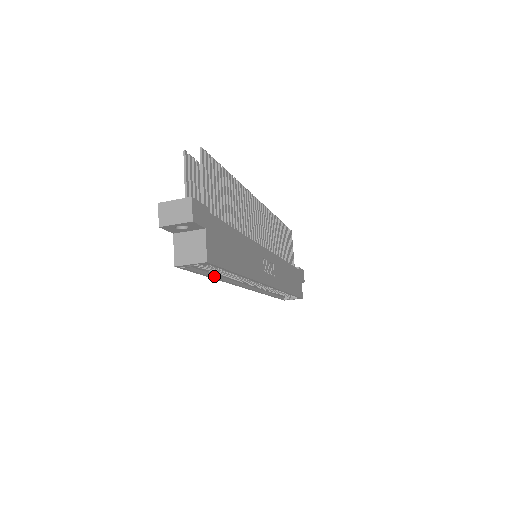
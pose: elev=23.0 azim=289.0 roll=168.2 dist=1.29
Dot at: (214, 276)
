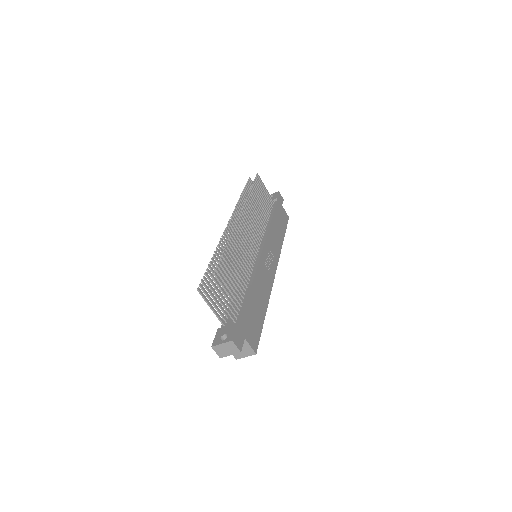
Dot at: occluded
